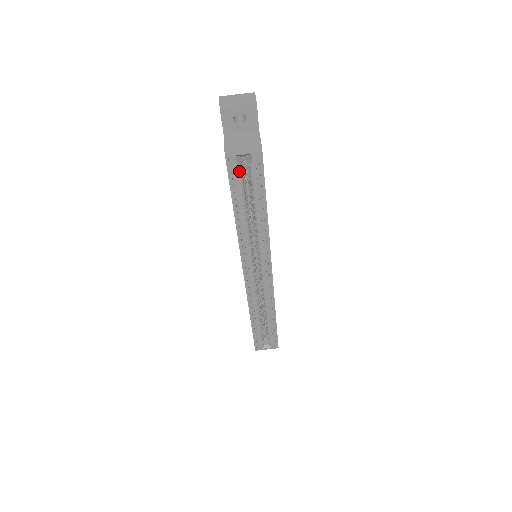
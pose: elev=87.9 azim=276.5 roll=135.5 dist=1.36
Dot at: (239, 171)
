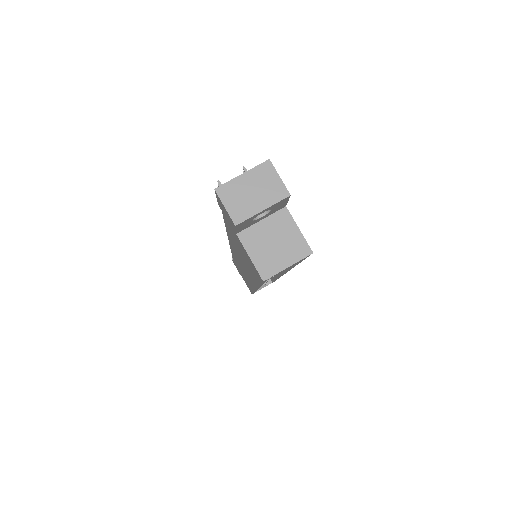
Dot at: occluded
